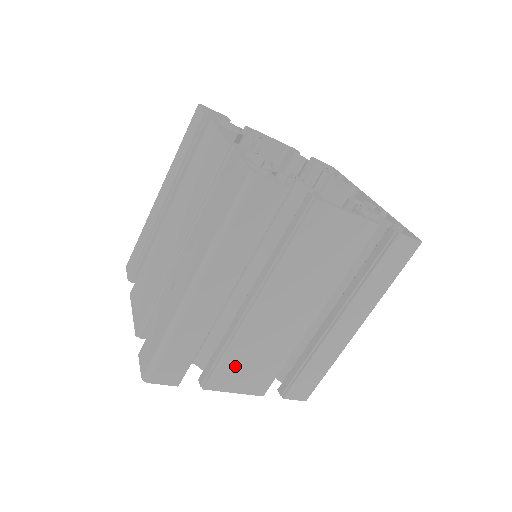
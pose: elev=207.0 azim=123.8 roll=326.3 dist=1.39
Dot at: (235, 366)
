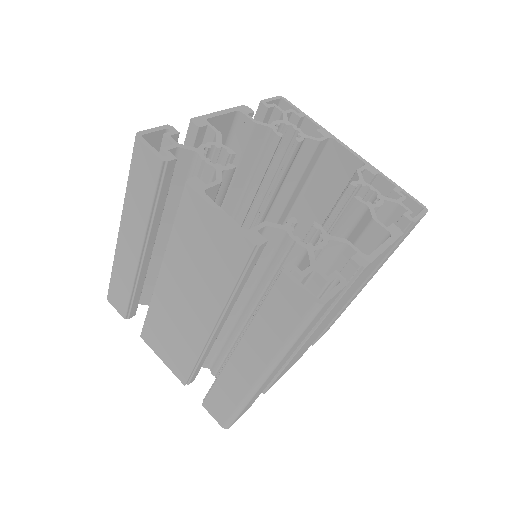
Dot at: occluded
